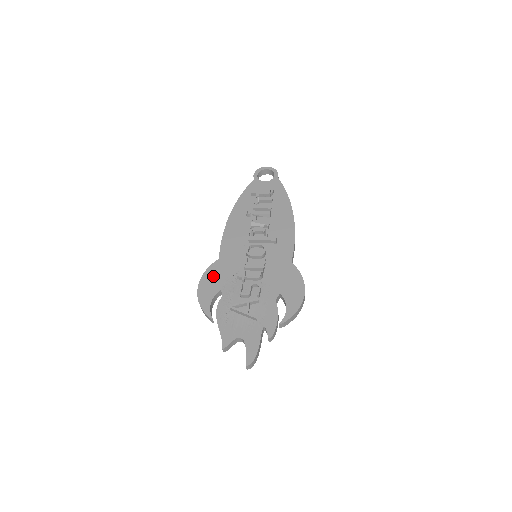
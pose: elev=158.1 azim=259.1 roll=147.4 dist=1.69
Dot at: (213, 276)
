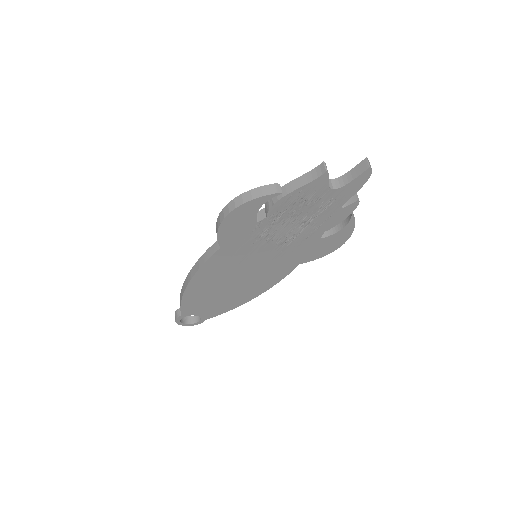
Dot at: occluded
